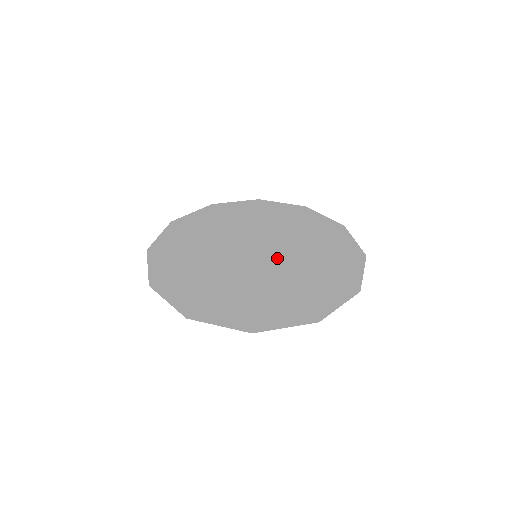
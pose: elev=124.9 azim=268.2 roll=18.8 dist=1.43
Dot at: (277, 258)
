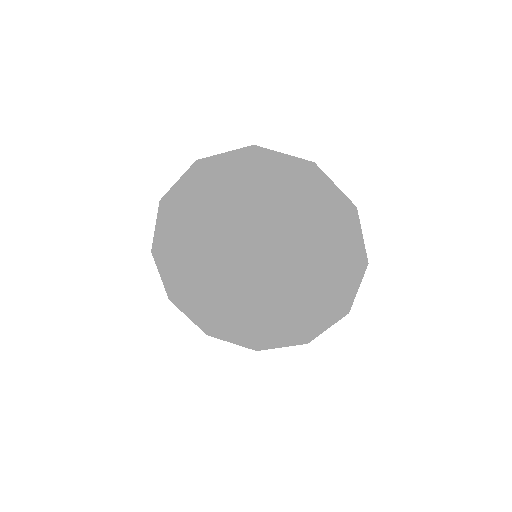
Dot at: (269, 274)
